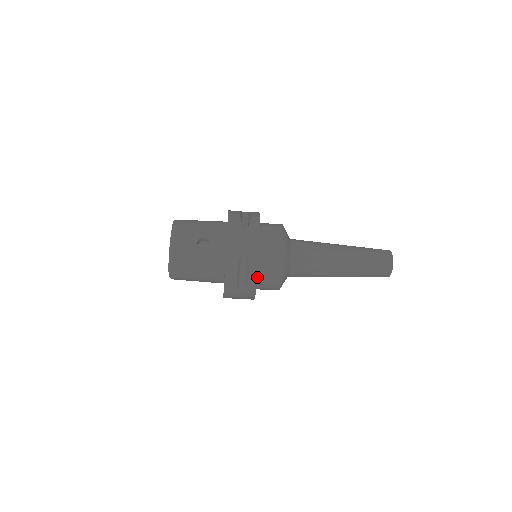
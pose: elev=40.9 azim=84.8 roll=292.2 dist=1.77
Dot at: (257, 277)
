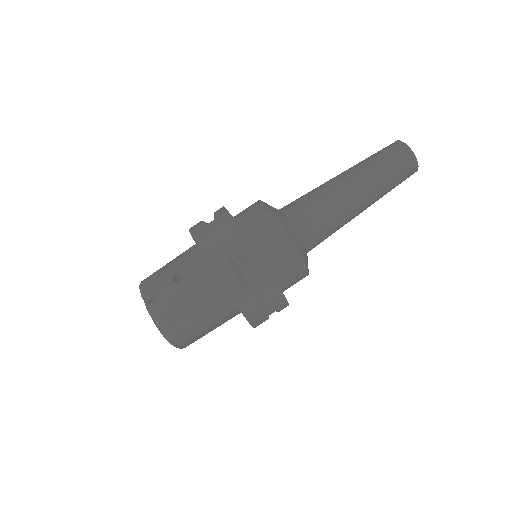
Dot at: (260, 259)
